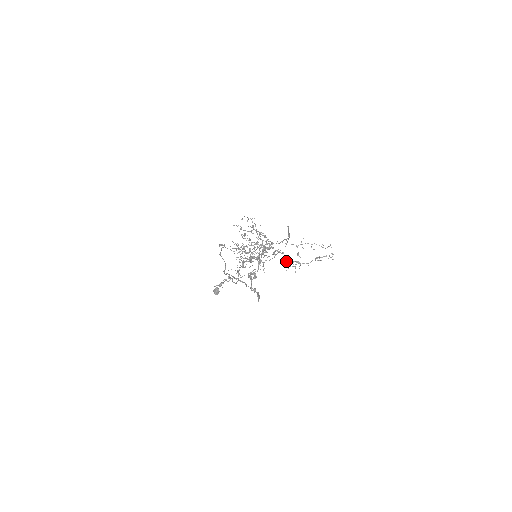
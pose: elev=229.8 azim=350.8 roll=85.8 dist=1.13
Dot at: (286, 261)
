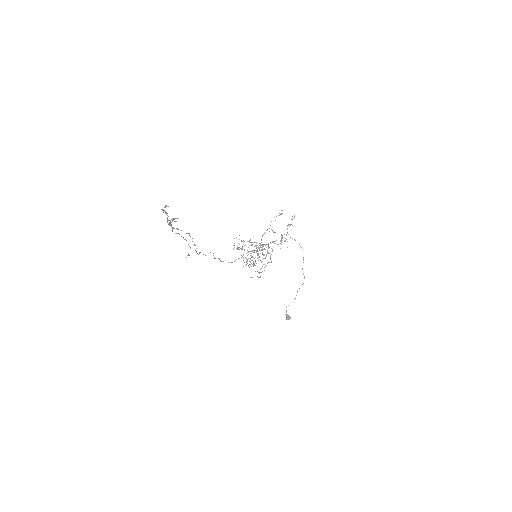
Dot at: occluded
